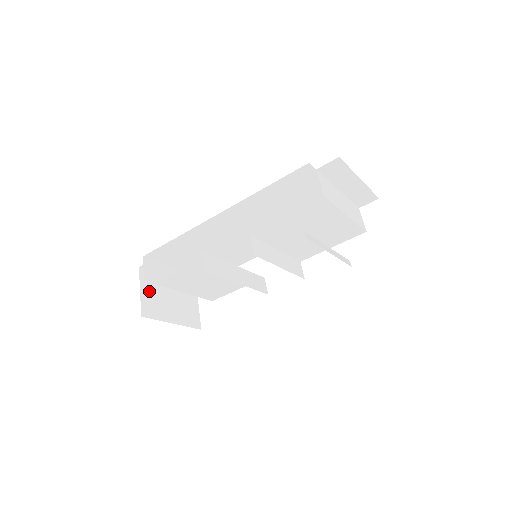
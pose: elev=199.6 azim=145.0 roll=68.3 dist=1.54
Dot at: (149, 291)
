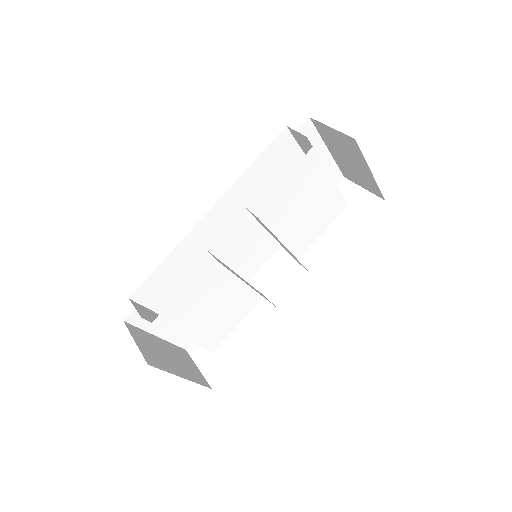
Dot at: (143, 344)
